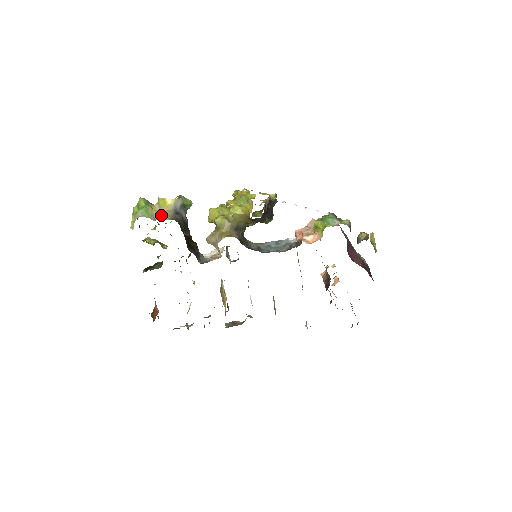
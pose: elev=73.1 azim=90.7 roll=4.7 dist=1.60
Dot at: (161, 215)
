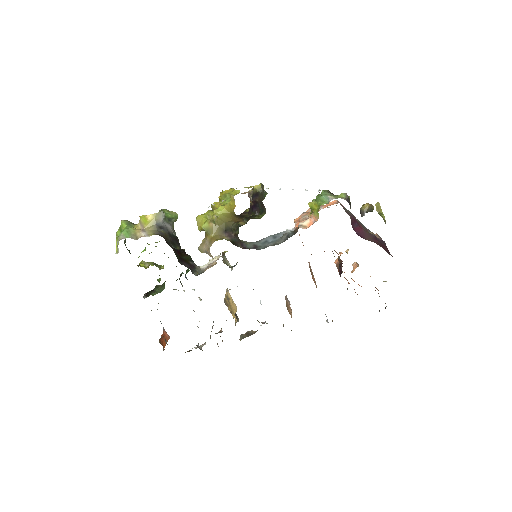
Dot at: (143, 233)
